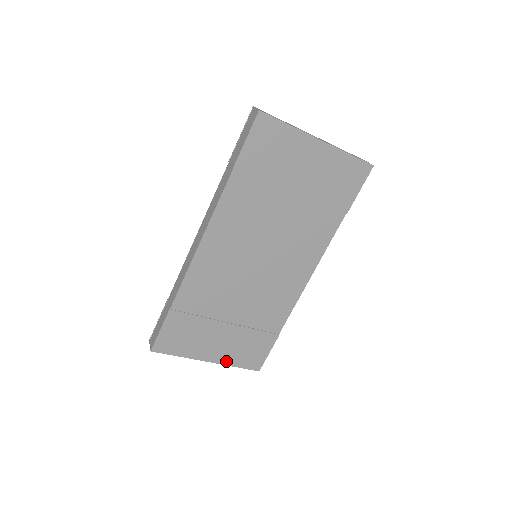
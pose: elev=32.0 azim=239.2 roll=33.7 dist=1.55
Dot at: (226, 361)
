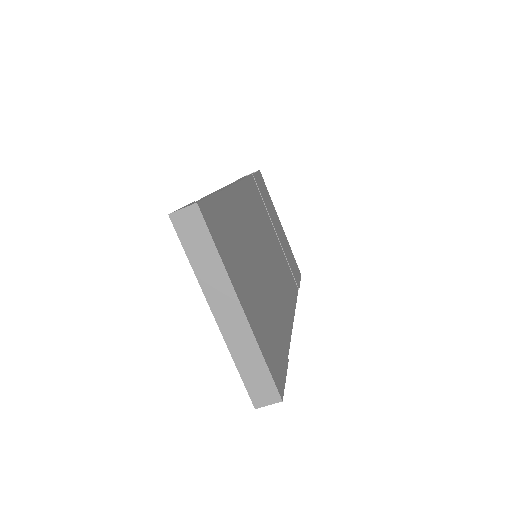
Dot at: (255, 333)
